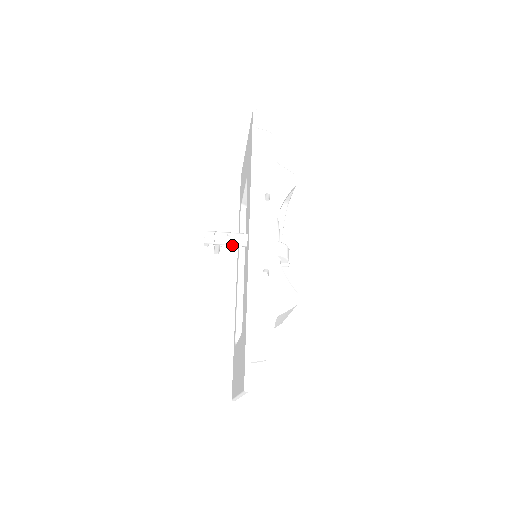
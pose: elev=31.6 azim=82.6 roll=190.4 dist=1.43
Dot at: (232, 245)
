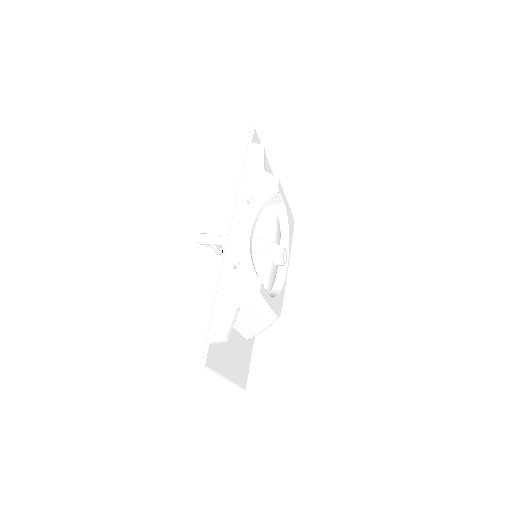
Dot at: (221, 244)
